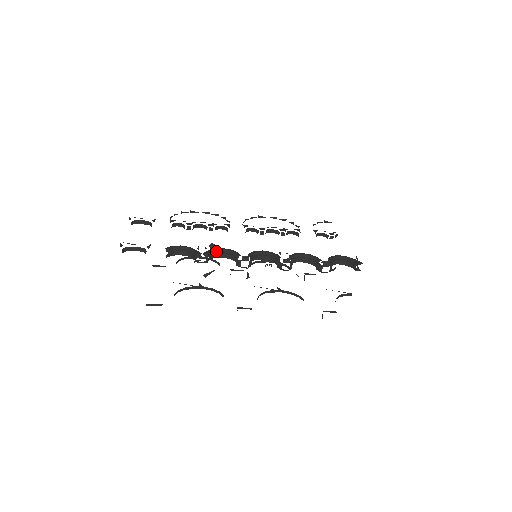
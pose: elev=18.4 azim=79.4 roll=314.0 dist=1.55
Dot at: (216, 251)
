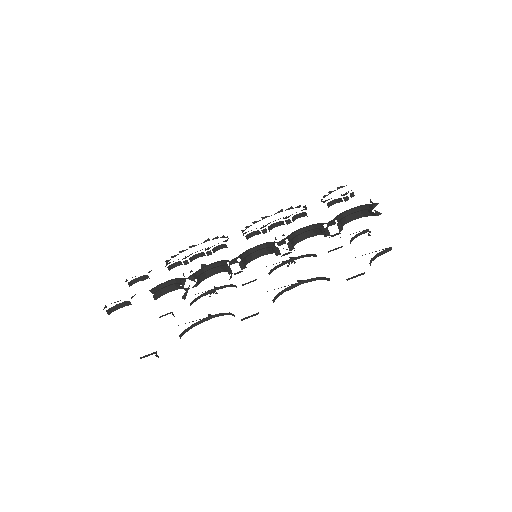
Dot at: (205, 270)
